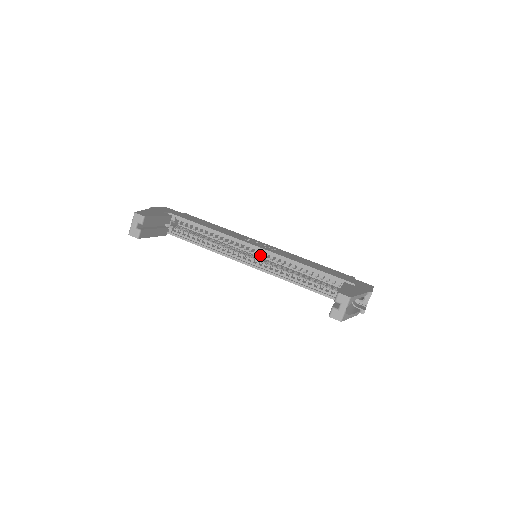
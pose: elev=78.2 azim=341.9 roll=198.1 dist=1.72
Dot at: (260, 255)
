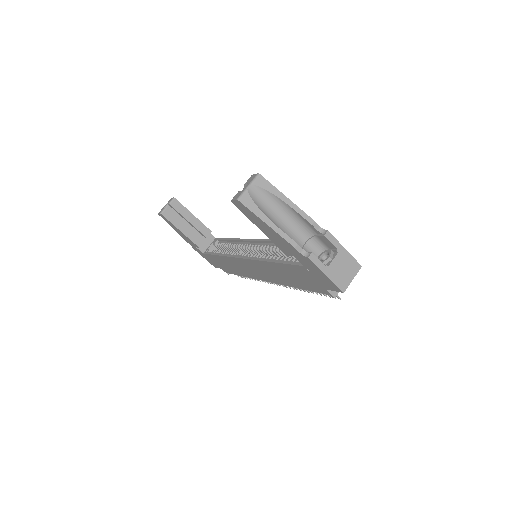
Dot at: (256, 248)
